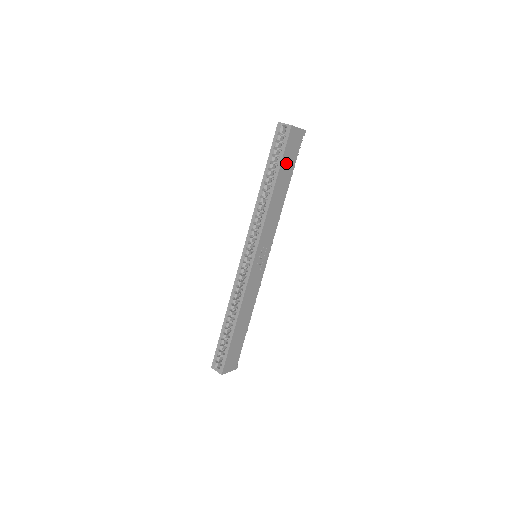
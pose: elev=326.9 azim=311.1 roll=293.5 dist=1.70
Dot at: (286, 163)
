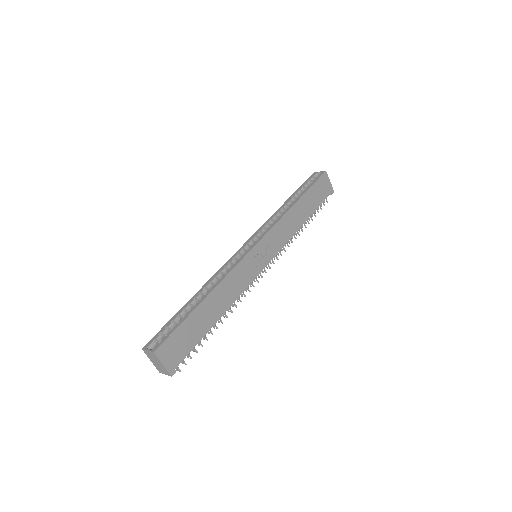
Dot at: (313, 195)
